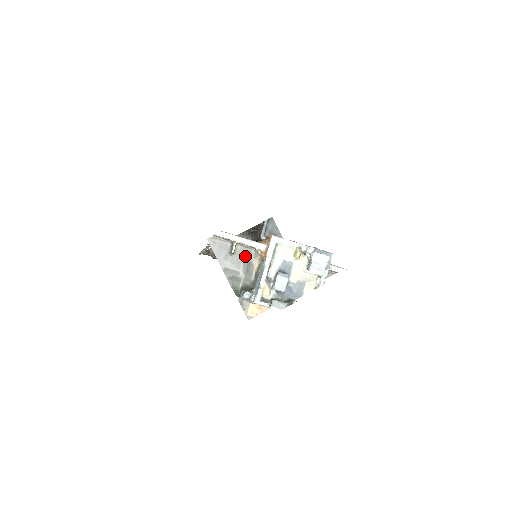
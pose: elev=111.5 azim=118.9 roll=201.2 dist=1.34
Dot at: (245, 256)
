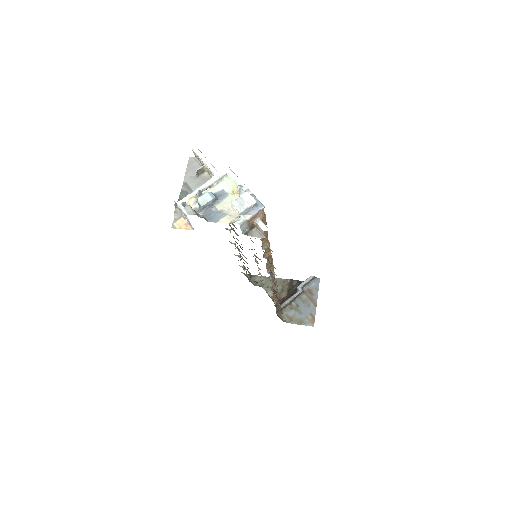
Dot at: occluded
